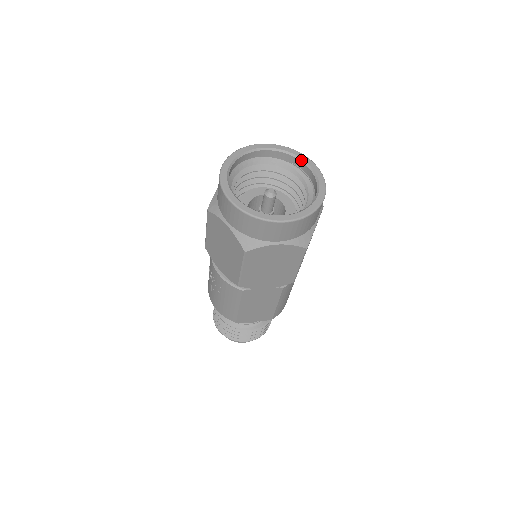
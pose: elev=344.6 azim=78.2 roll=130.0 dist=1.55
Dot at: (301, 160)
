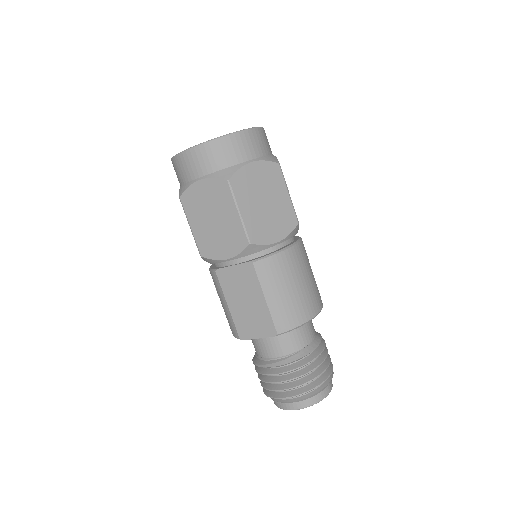
Dot at: occluded
